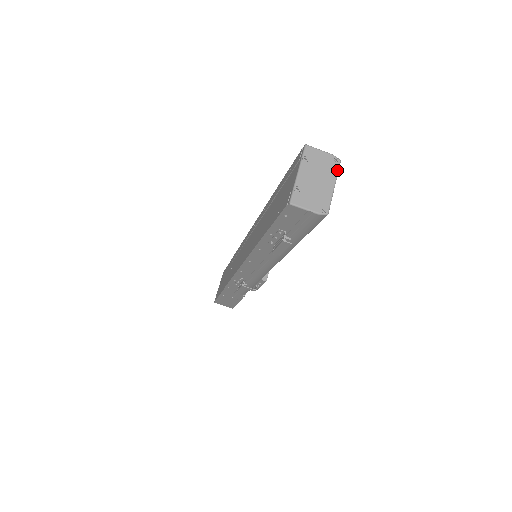
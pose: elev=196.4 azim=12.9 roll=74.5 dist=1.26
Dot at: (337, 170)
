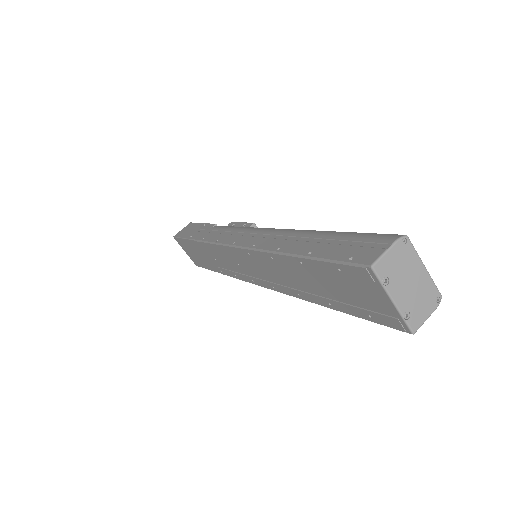
Dot at: (414, 250)
